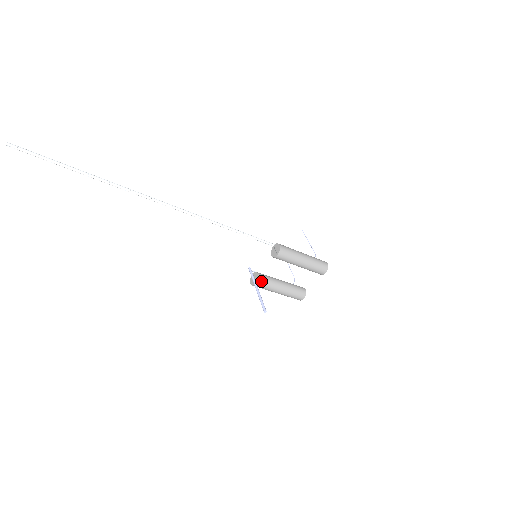
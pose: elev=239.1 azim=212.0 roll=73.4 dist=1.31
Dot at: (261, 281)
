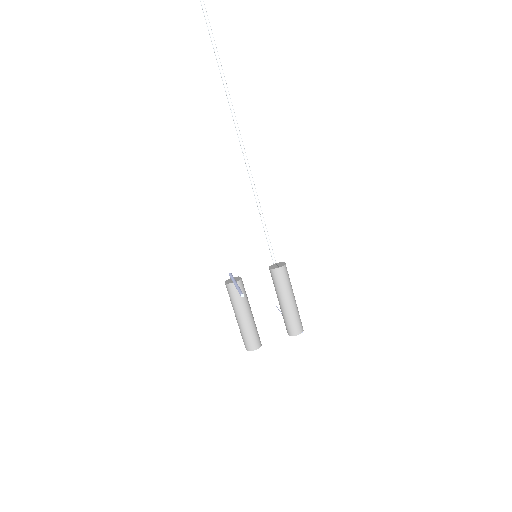
Dot at: (240, 285)
